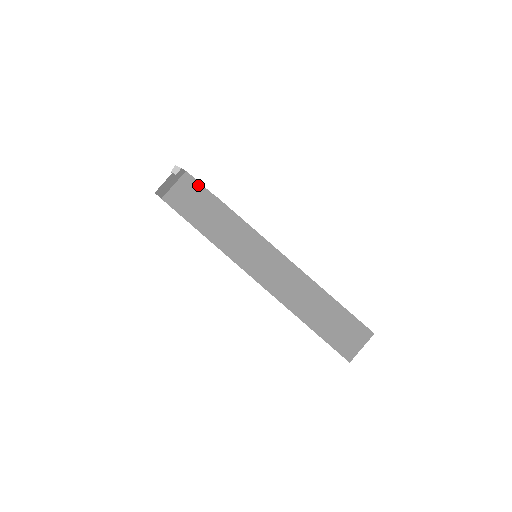
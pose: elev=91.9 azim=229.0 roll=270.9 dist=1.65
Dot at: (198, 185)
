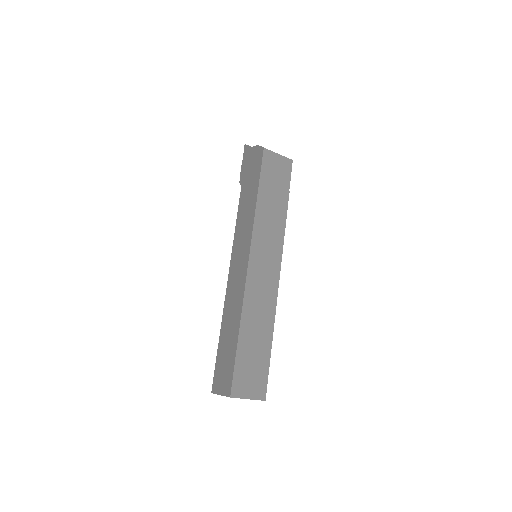
Dot at: (289, 175)
